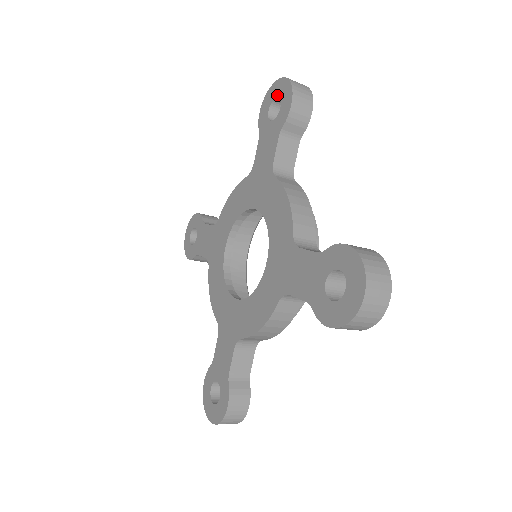
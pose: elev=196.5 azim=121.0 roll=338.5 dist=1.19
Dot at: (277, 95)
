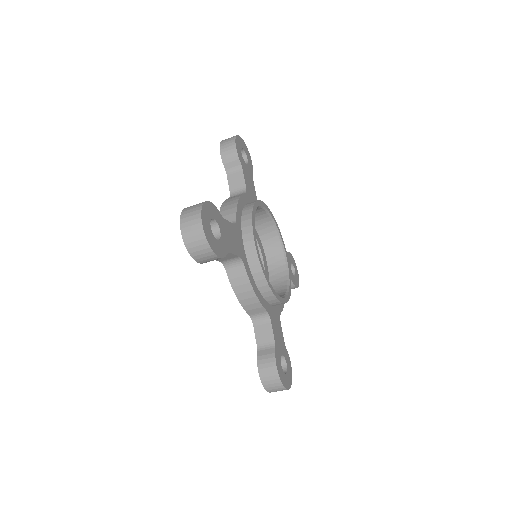
Dot at: occluded
